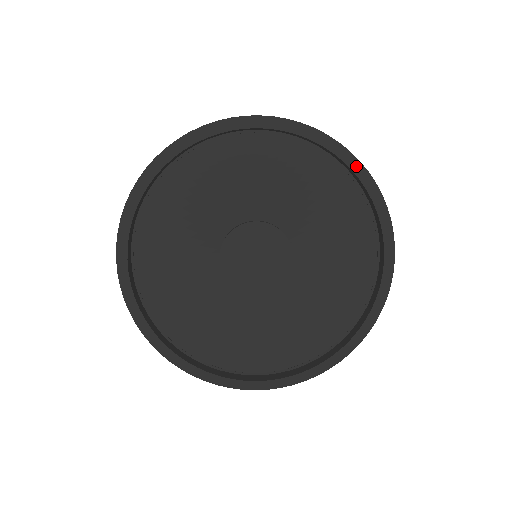
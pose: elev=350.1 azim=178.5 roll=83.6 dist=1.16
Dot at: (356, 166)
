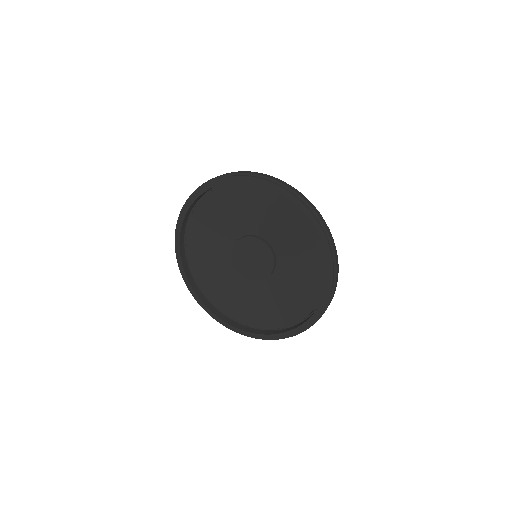
Dot at: (246, 178)
